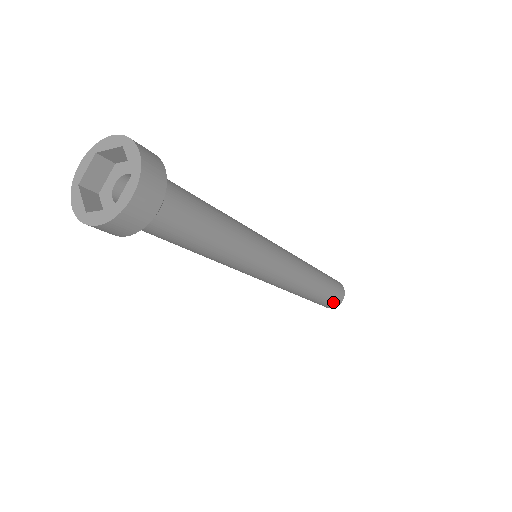
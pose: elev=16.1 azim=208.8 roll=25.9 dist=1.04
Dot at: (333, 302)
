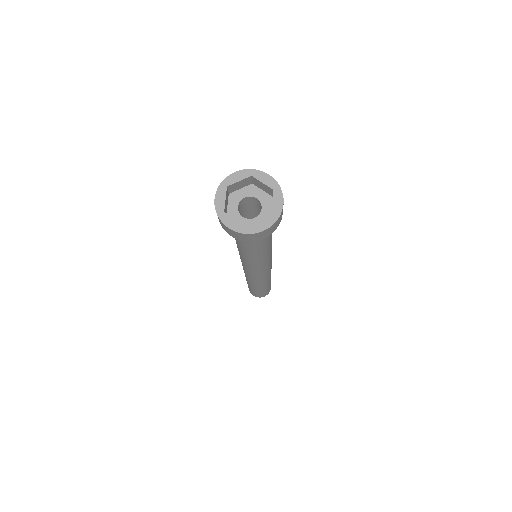
Dot at: occluded
